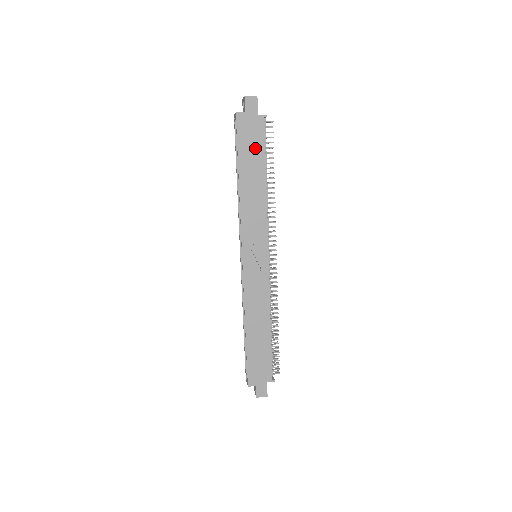
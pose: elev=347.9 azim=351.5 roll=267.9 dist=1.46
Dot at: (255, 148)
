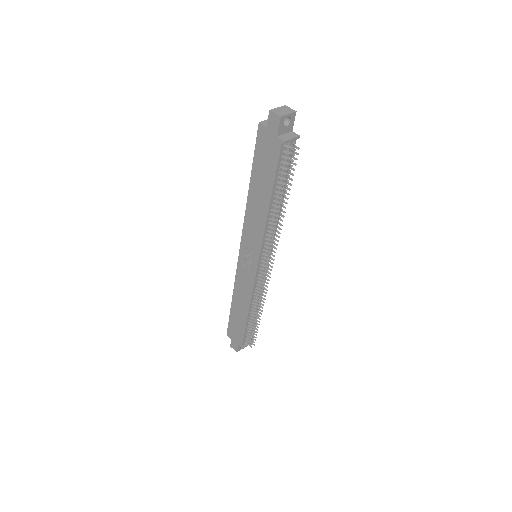
Dot at: (267, 168)
